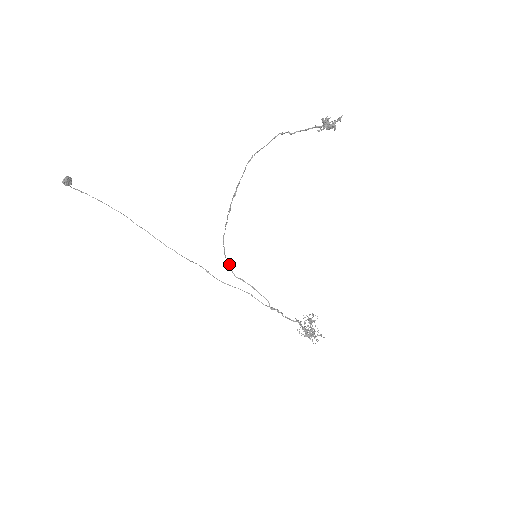
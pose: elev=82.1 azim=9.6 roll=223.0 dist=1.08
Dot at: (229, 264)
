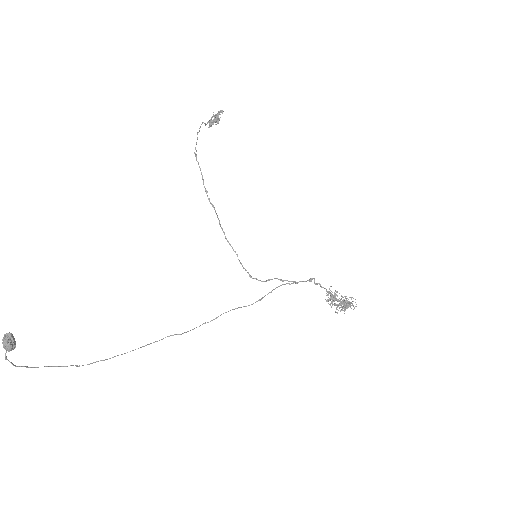
Dot at: occluded
